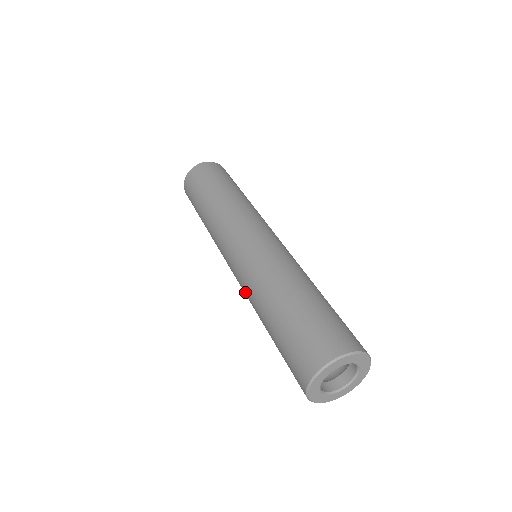
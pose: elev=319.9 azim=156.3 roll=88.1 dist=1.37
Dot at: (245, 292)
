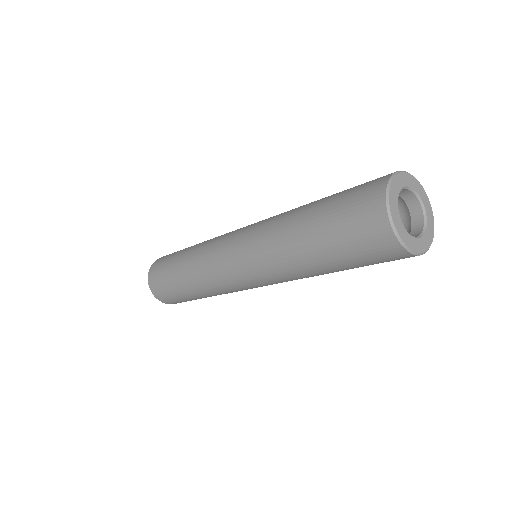
Dot at: (273, 273)
